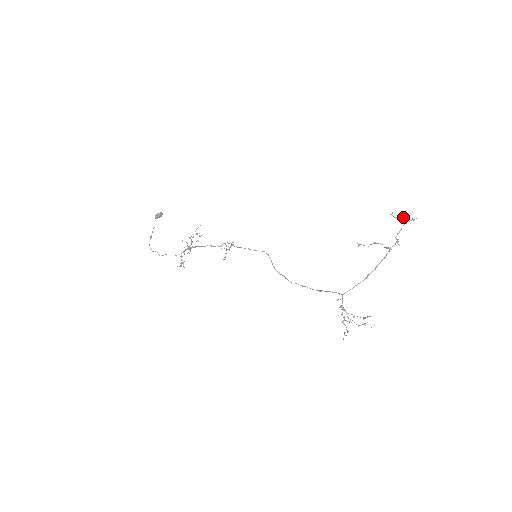
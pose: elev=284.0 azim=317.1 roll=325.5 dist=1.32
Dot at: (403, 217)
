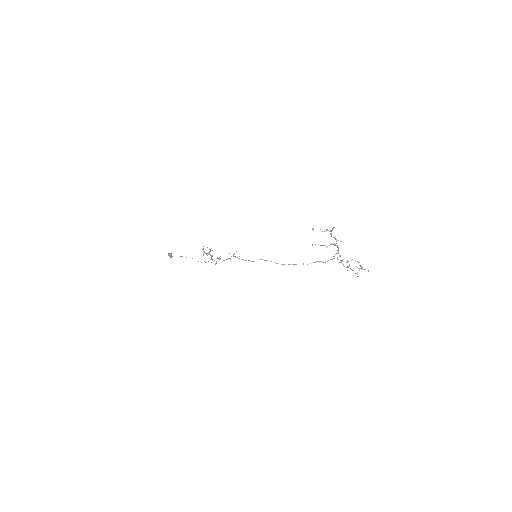
Dot at: occluded
